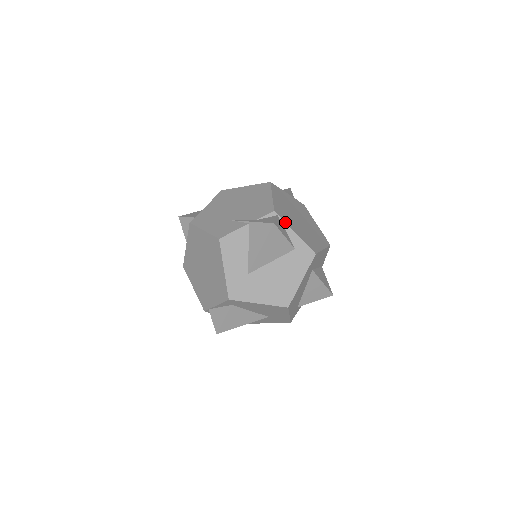
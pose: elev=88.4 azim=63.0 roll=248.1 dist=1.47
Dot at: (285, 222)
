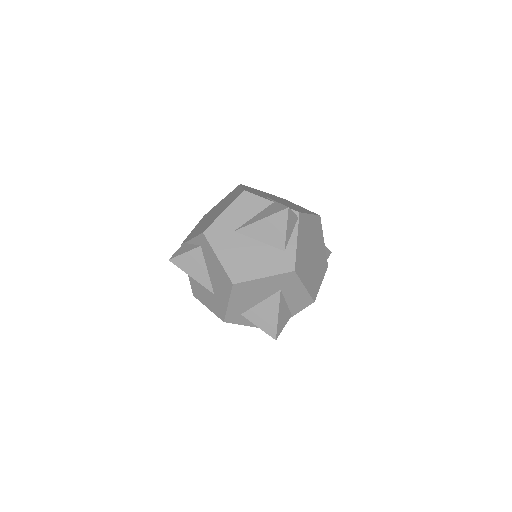
Dot at: (298, 227)
